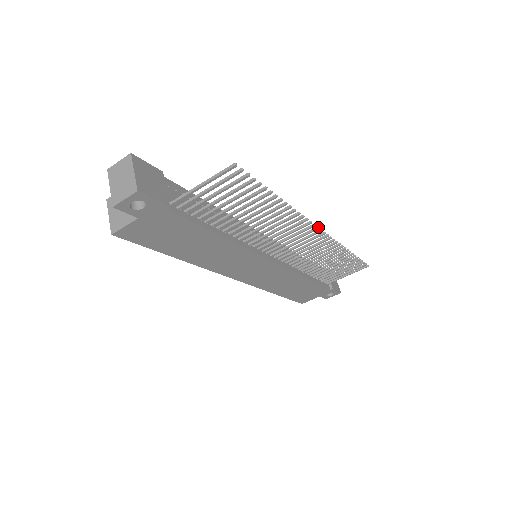
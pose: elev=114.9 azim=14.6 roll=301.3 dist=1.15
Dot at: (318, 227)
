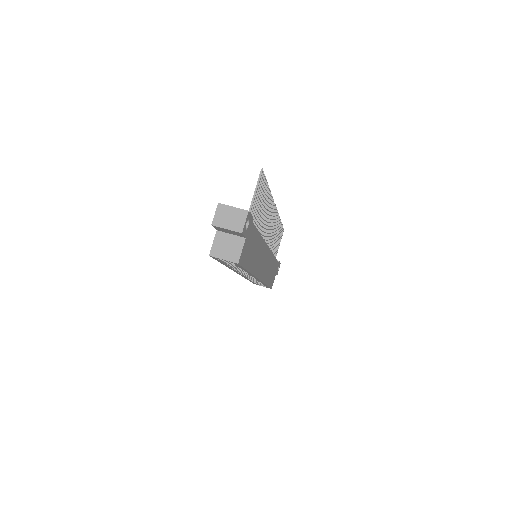
Dot at: (275, 205)
